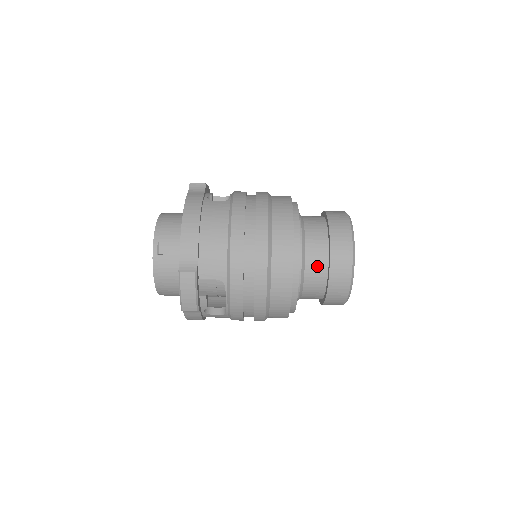
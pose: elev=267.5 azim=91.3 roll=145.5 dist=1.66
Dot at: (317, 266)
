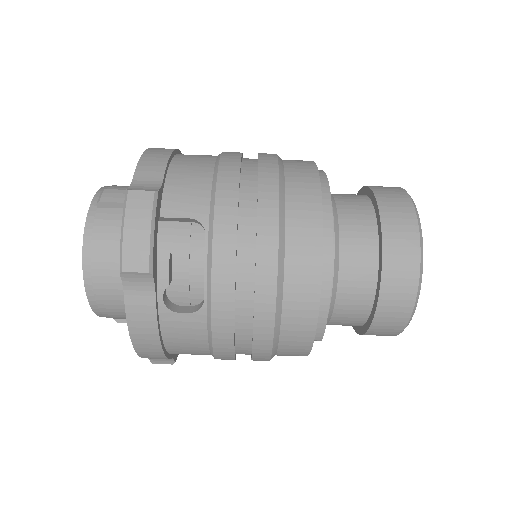
Dot at: (359, 227)
